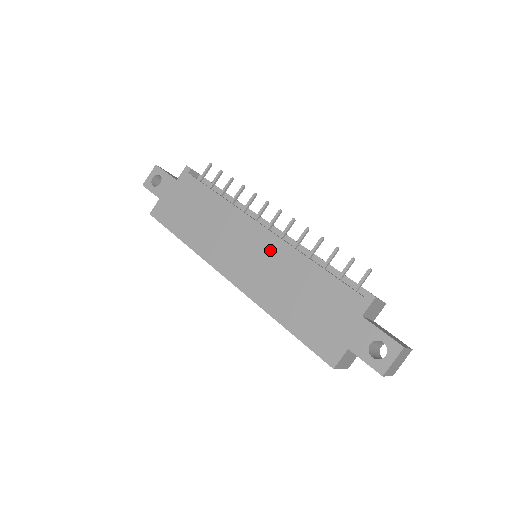
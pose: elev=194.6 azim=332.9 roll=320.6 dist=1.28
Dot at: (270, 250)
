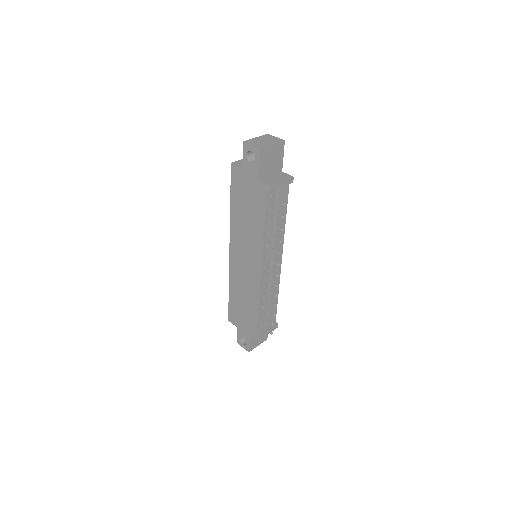
Dot at: (252, 278)
